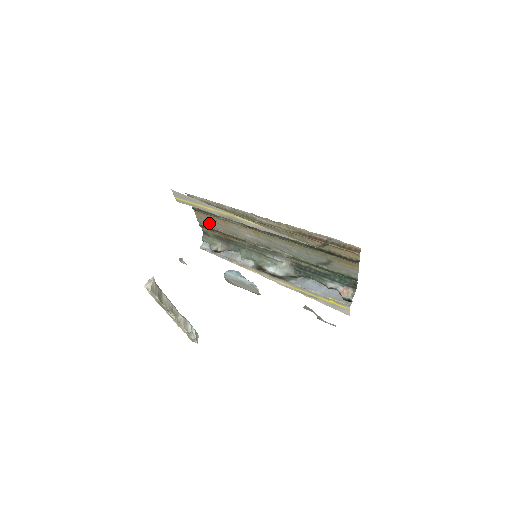
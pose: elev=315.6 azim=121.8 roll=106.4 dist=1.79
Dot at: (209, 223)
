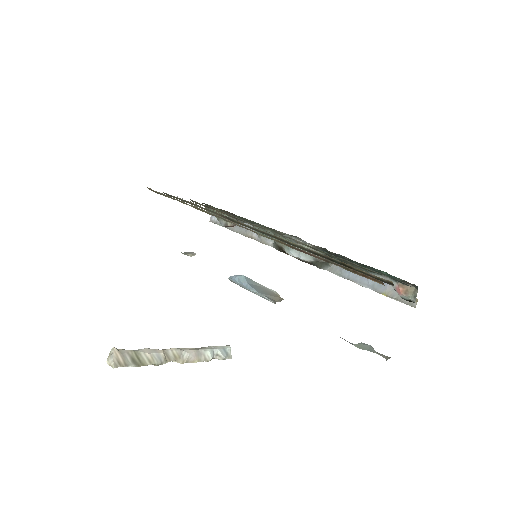
Dot at: occluded
